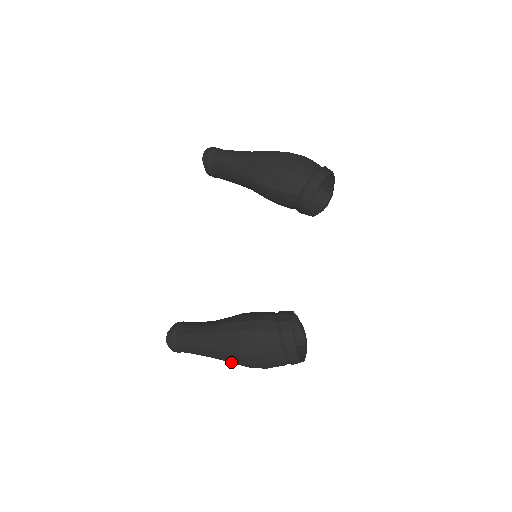
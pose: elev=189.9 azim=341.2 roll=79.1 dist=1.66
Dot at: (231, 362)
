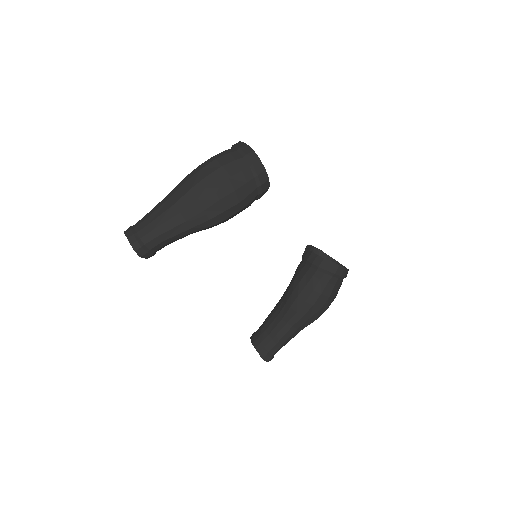
Dot at: occluded
